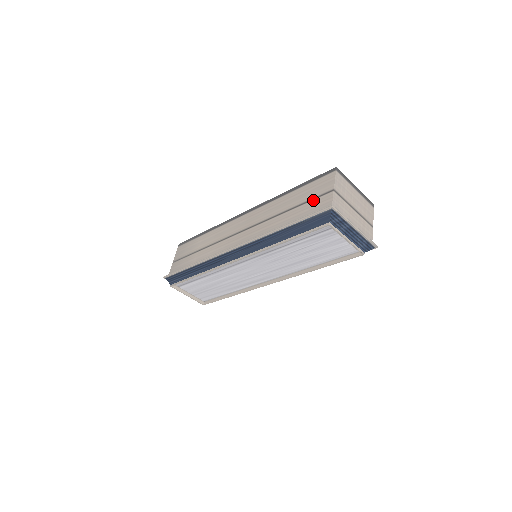
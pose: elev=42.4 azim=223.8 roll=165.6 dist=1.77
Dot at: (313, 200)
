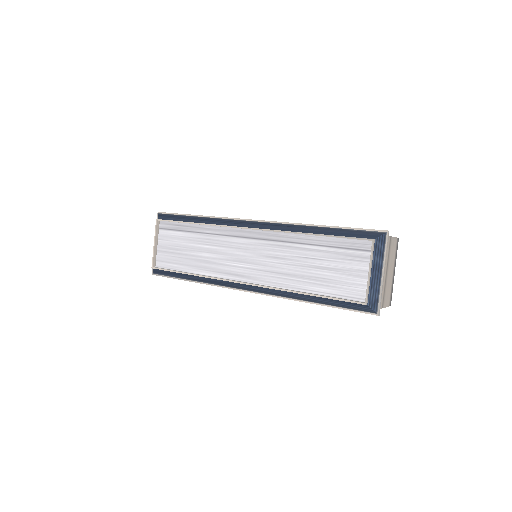
Dot at: occluded
